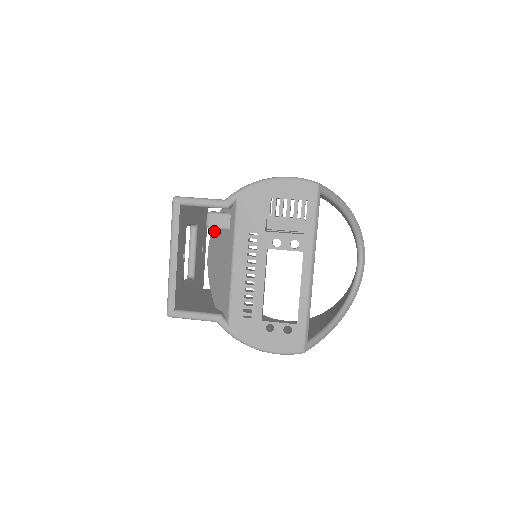
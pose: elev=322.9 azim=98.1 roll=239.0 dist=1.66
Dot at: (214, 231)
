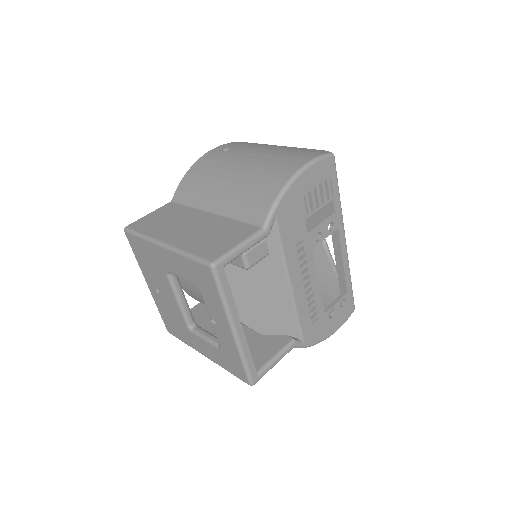
Dot at: occluded
